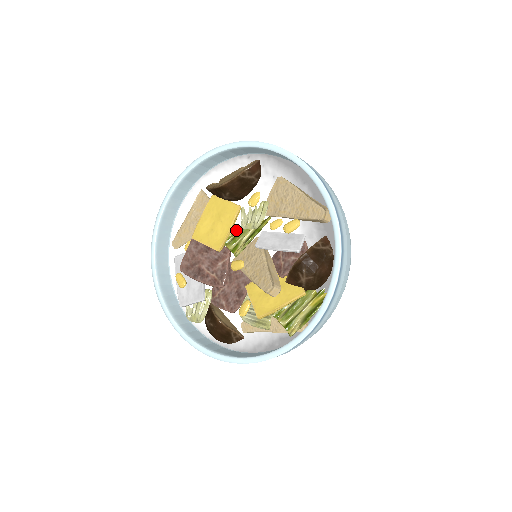
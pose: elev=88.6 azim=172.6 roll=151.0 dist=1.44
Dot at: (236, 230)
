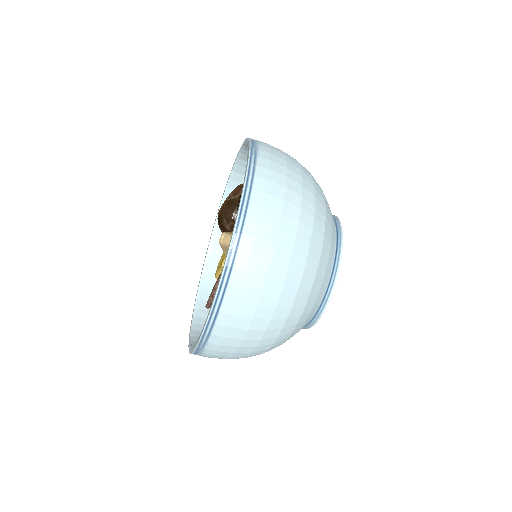
Dot at: occluded
